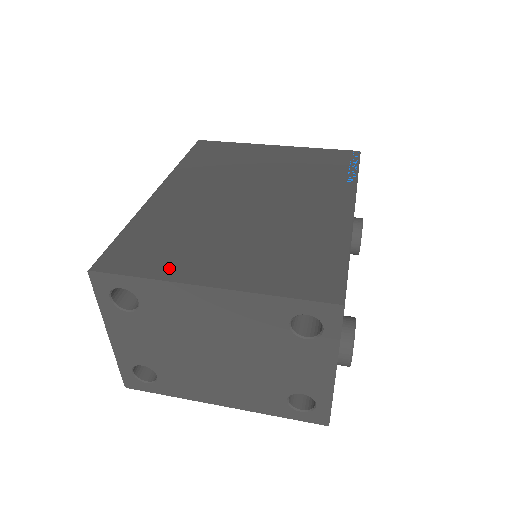
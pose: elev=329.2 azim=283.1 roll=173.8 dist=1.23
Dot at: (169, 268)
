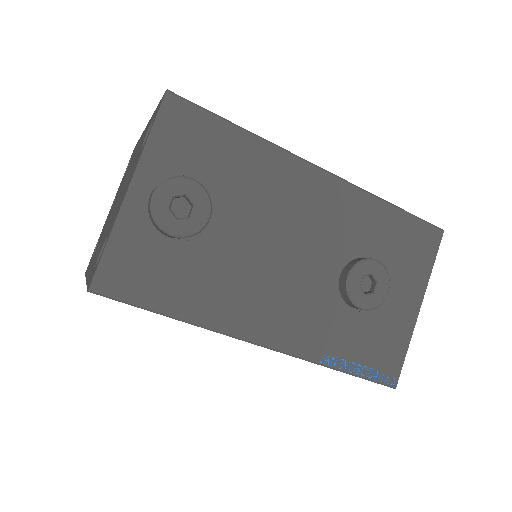
Dot at: occluded
